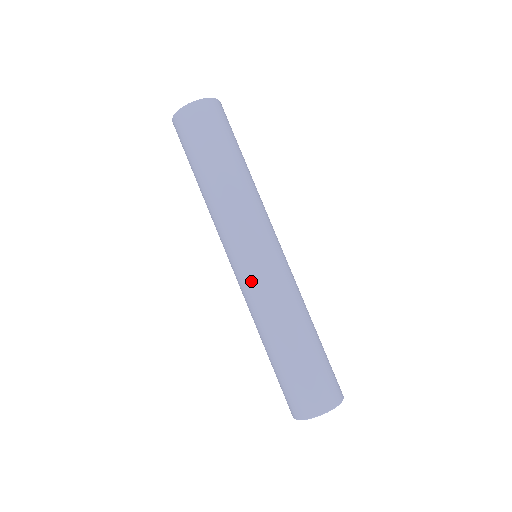
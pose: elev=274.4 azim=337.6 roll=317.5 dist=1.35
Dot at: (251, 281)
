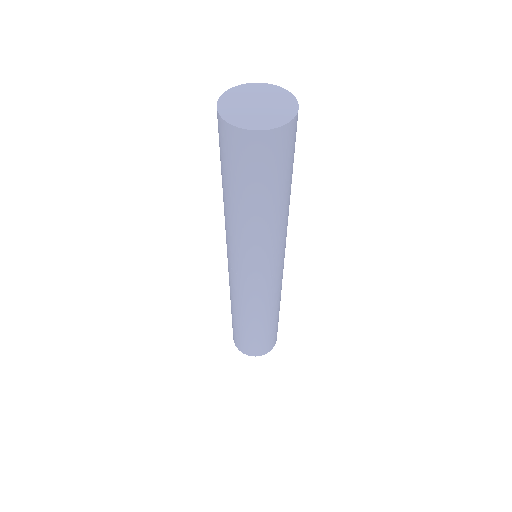
Dot at: (230, 278)
